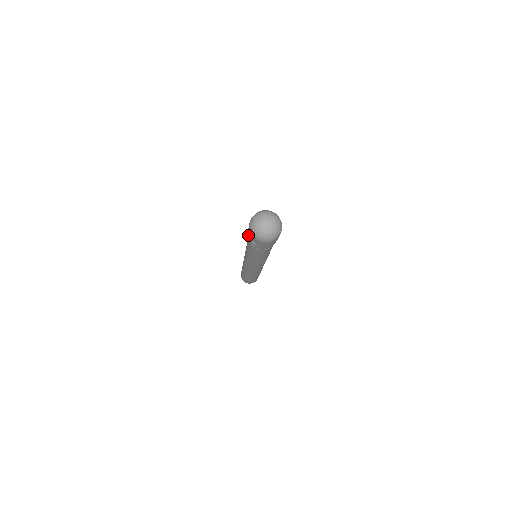
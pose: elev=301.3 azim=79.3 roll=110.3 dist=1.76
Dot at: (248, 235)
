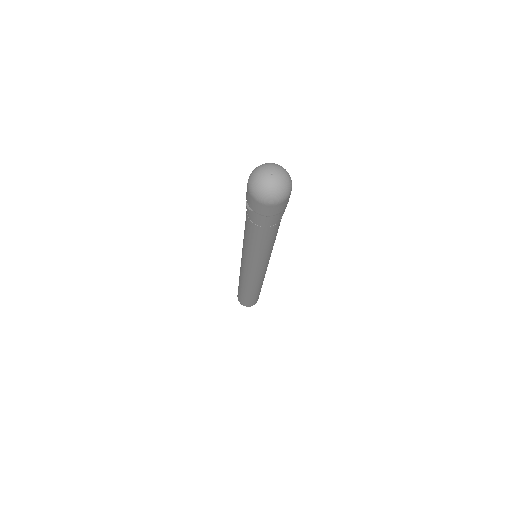
Dot at: occluded
